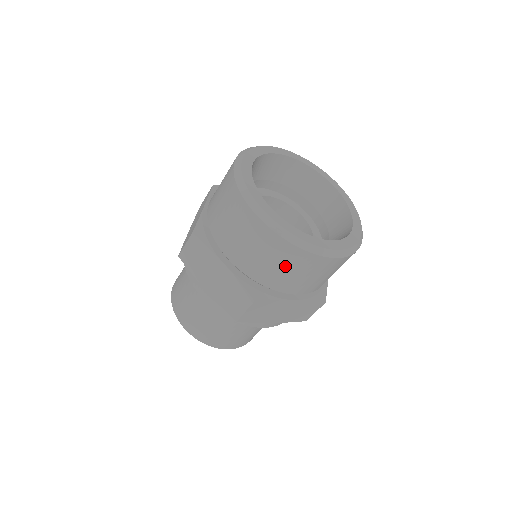
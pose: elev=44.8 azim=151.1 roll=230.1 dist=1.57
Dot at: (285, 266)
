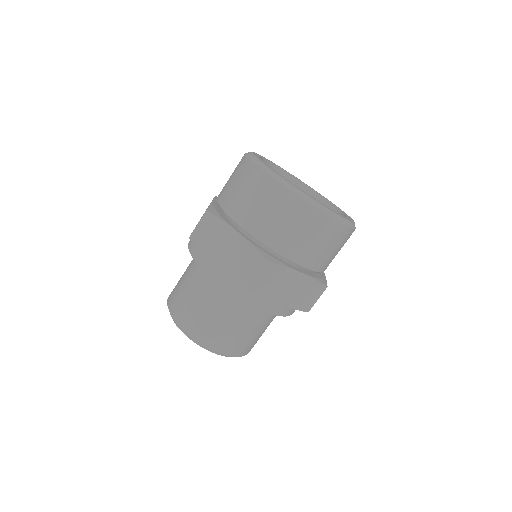
Dot at: (297, 227)
